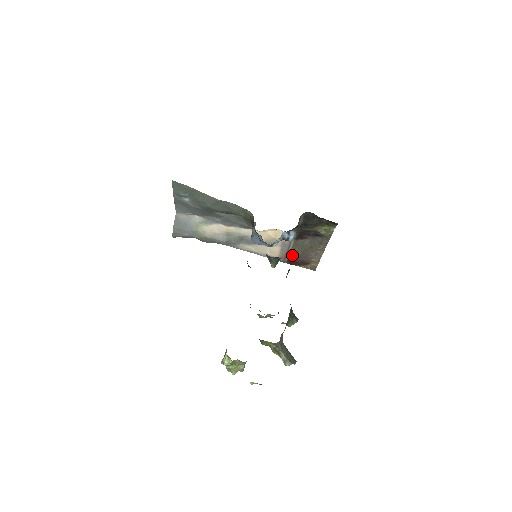
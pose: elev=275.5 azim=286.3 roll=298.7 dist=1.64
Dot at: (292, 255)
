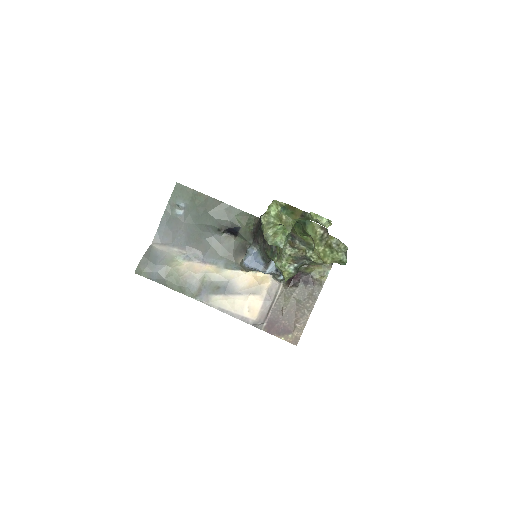
Dot at: (274, 315)
